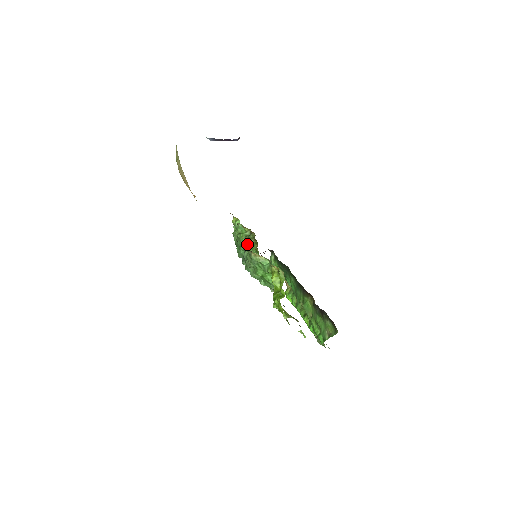
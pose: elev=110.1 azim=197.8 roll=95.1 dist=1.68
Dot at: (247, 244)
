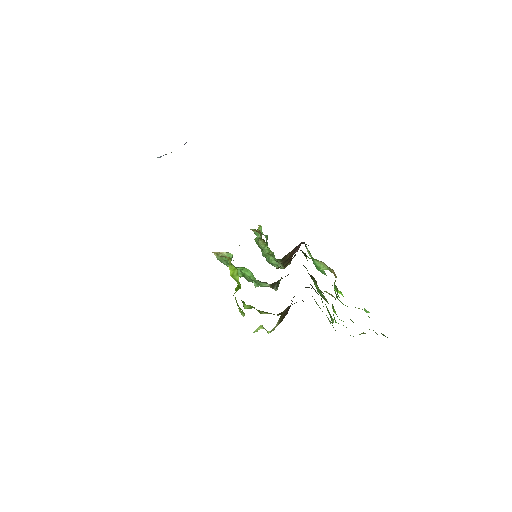
Dot at: occluded
